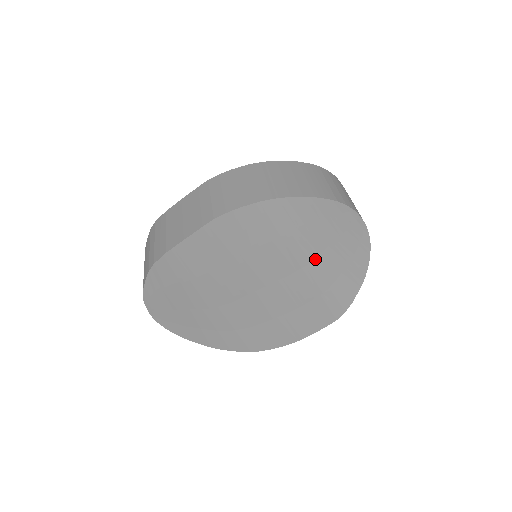
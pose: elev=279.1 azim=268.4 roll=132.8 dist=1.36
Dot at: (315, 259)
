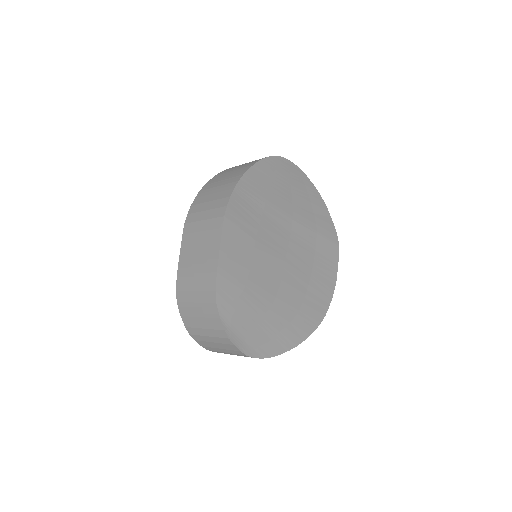
Dot at: (293, 208)
